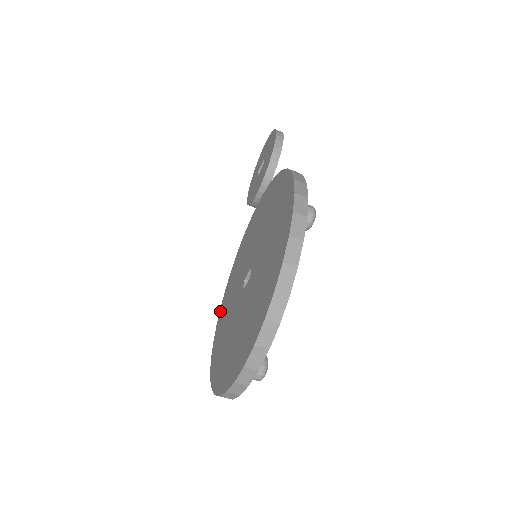
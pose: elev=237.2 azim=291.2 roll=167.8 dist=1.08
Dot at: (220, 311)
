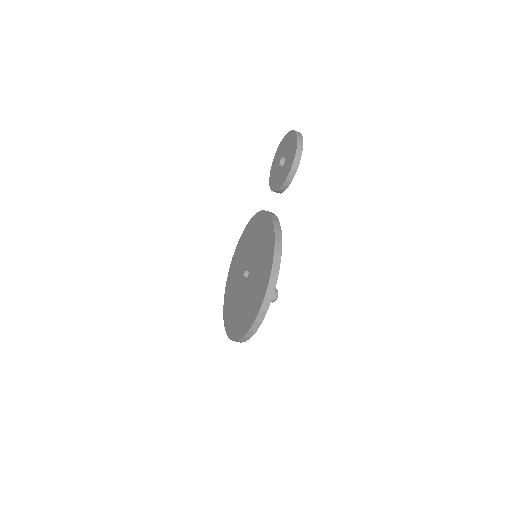
Dot at: (238, 243)
